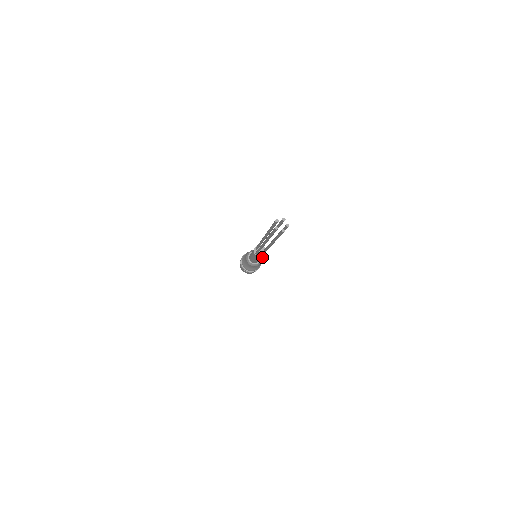
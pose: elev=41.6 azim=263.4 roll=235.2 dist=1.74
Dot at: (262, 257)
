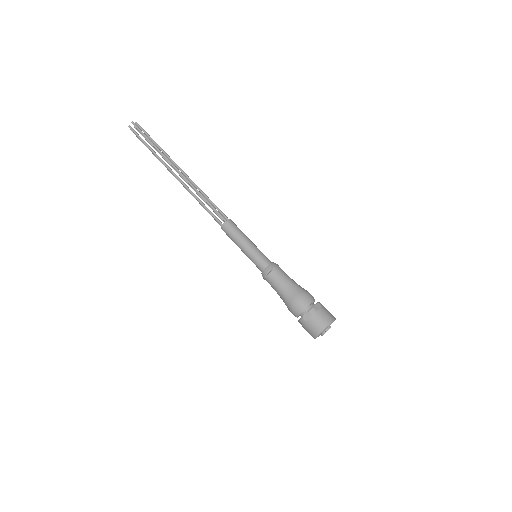
Dot at: (238, 230)
